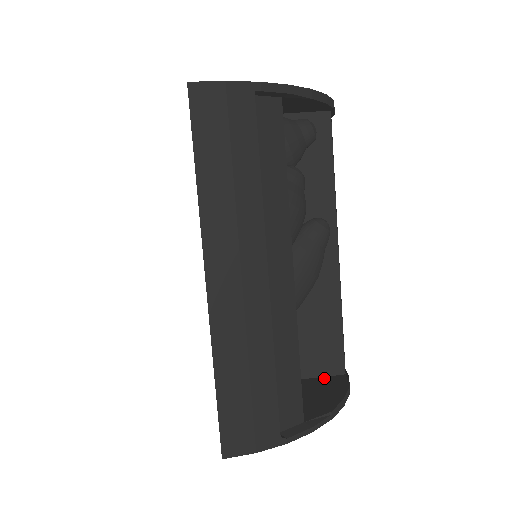
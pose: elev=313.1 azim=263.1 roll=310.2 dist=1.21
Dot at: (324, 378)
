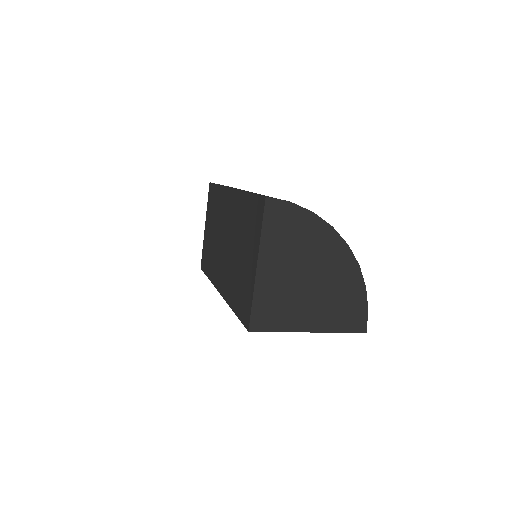
Dot at: (347, 326)
